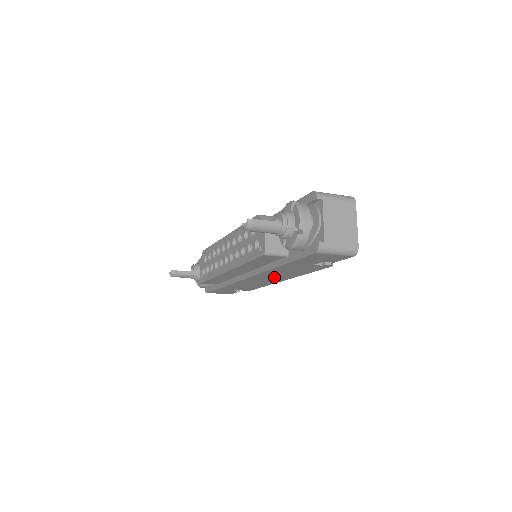
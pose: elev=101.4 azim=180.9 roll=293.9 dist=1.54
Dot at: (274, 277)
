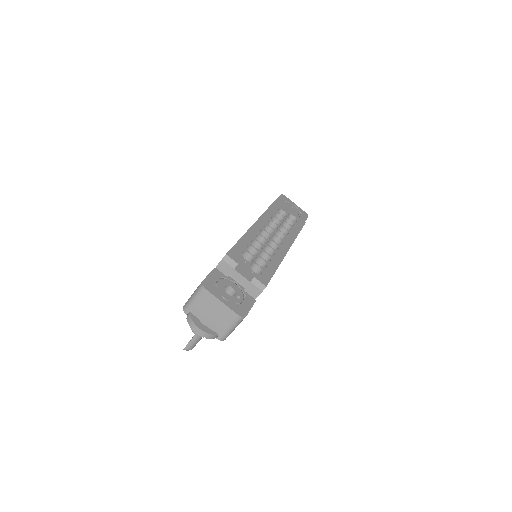
Dot at: occluded
